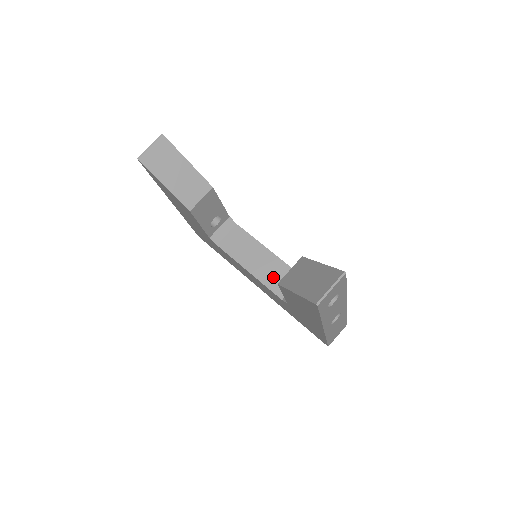
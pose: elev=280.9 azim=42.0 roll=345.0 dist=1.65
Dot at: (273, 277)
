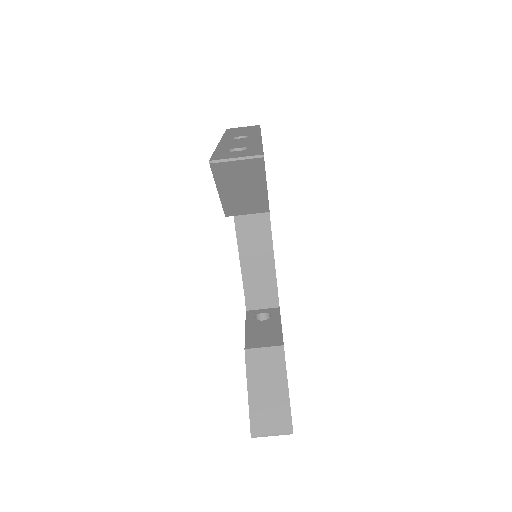
Dot at: (255, 276)
